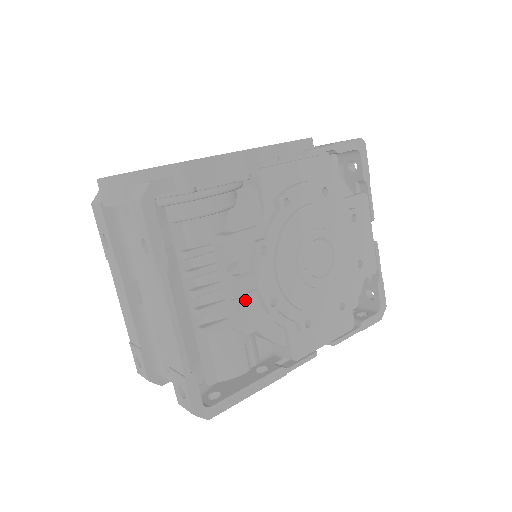
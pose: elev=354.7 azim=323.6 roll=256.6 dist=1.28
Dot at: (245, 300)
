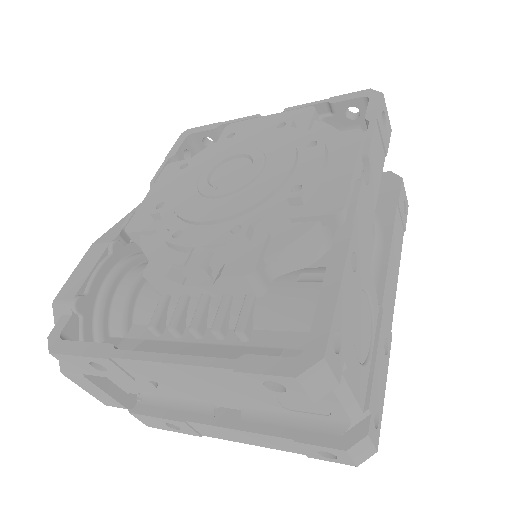
Dot at: (218, 267)
